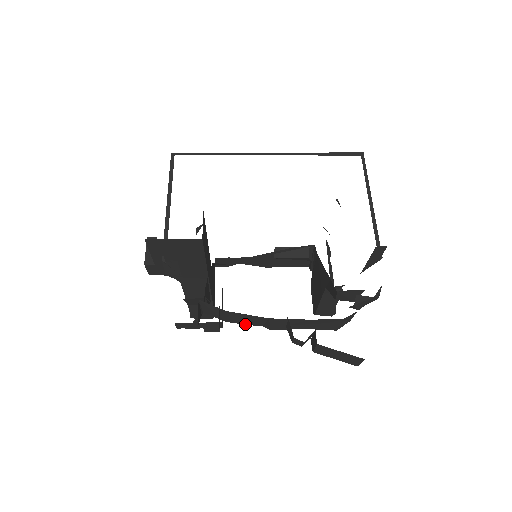
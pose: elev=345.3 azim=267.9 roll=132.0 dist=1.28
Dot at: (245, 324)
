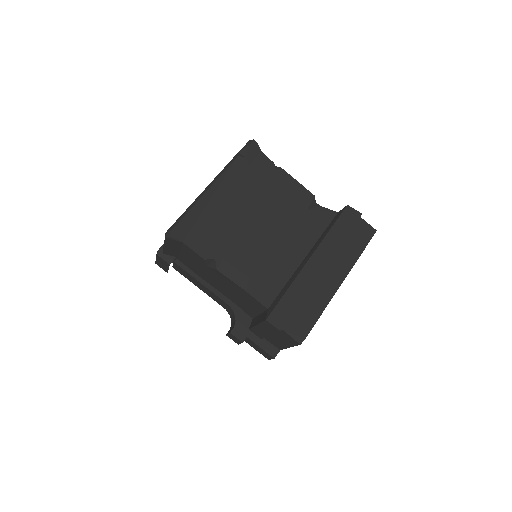
Dot at: occluded
